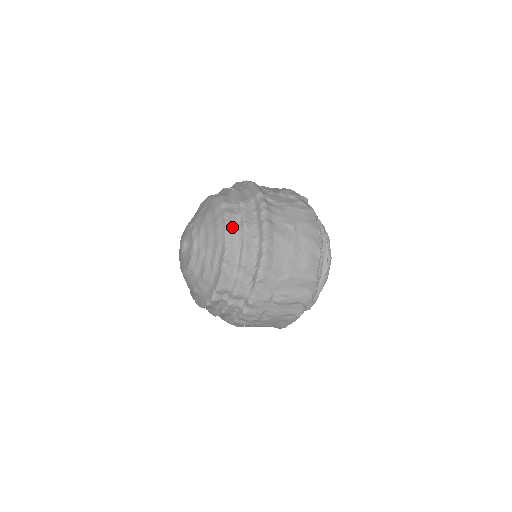
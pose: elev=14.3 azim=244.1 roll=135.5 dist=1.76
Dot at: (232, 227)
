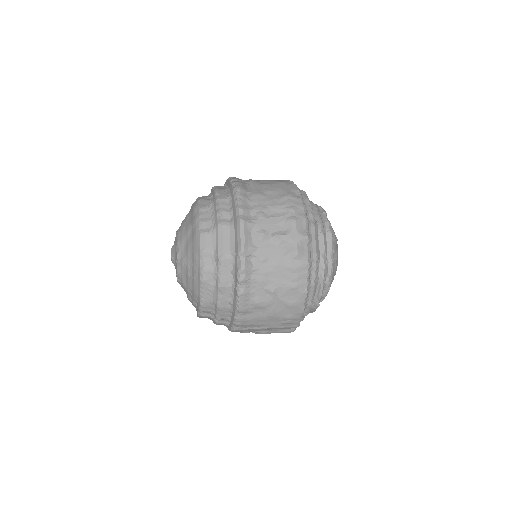
Dot at: (207, 286)
